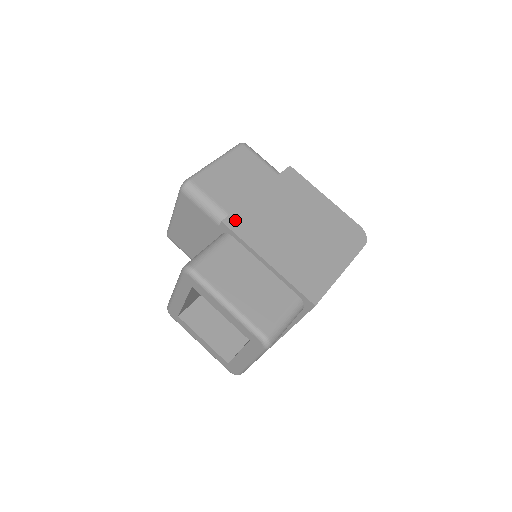
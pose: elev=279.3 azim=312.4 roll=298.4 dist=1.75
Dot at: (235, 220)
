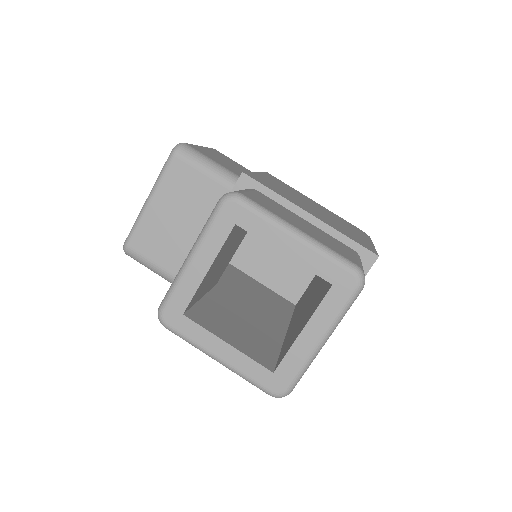
Dot at: (254, 177)
